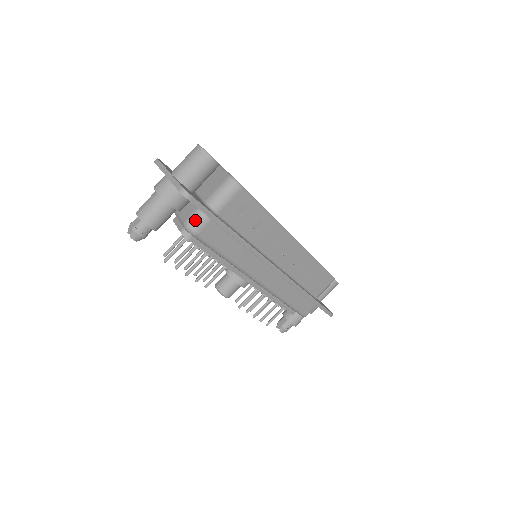
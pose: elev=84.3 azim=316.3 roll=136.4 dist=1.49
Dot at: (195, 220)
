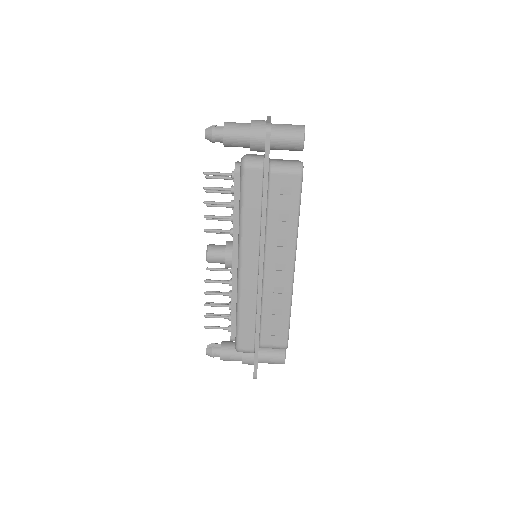
Dot at: (254, 159)
